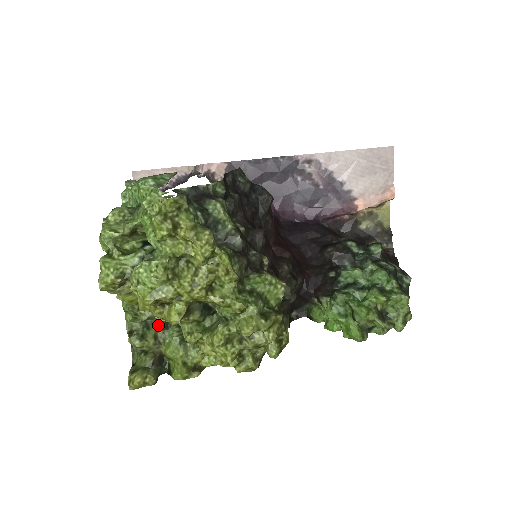
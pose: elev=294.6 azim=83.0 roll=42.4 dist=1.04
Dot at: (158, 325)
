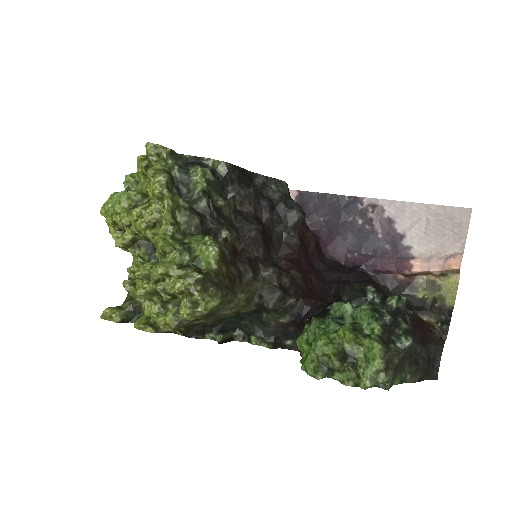
Dot at: occluded
